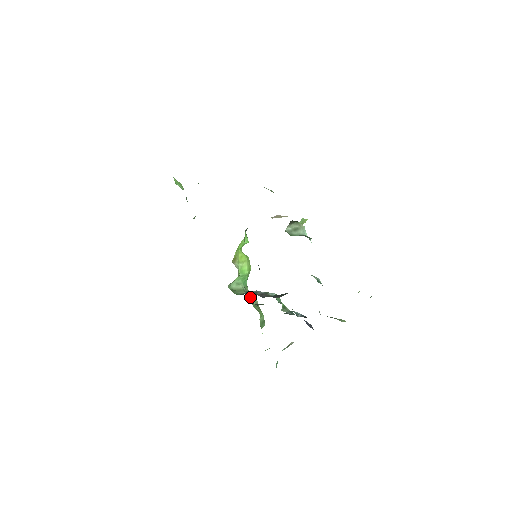
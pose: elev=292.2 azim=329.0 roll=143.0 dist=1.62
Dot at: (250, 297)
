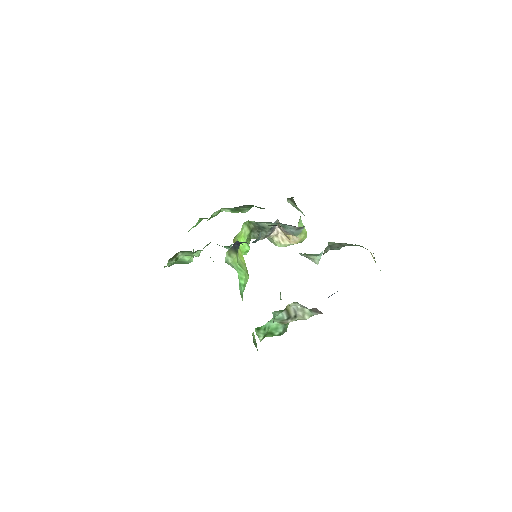
Dot at: occluded
